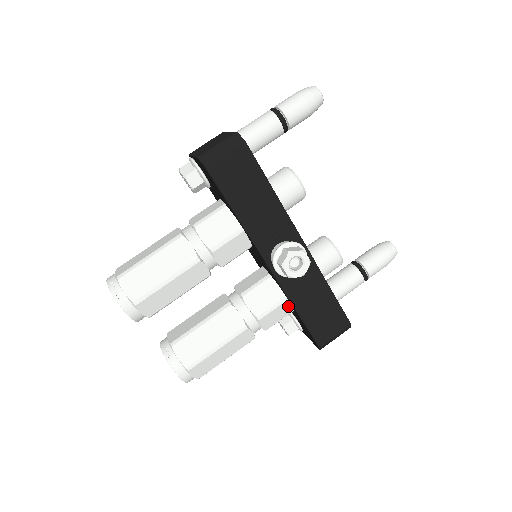
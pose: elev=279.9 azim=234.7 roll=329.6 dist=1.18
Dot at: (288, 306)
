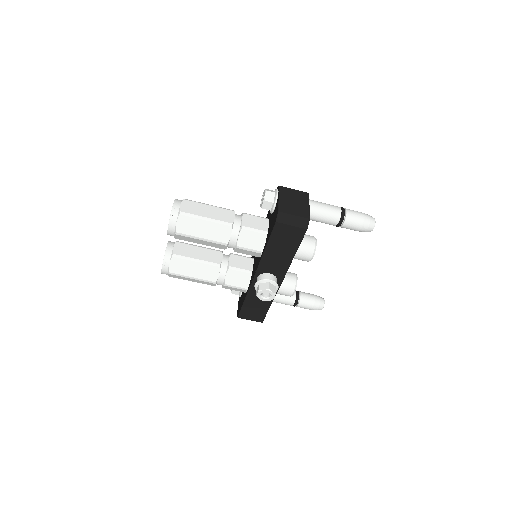
Dot at: (244, 291)
